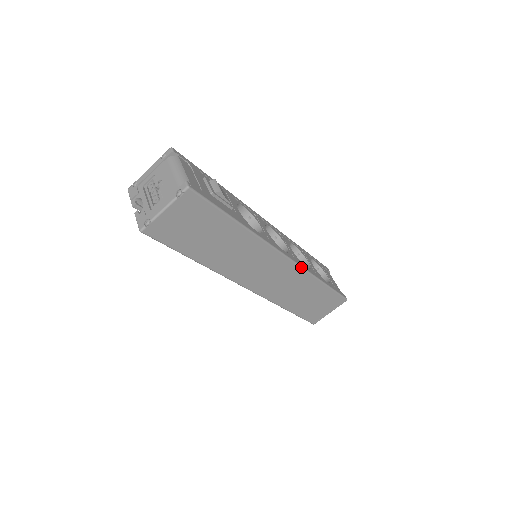
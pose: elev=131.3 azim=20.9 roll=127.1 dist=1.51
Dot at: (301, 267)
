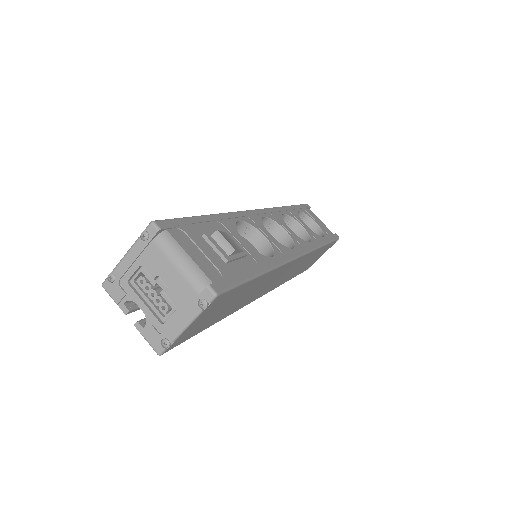
Dot at: (310, 252)
